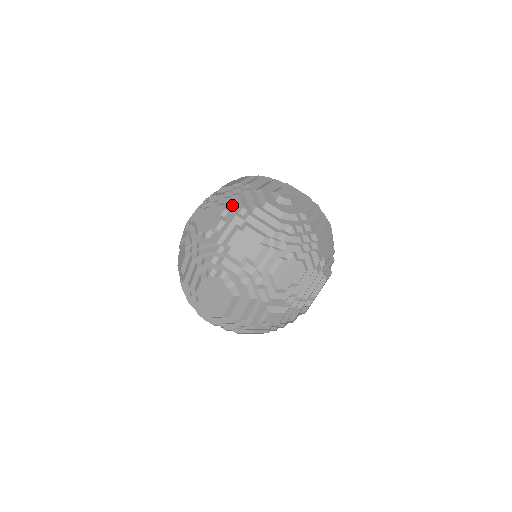
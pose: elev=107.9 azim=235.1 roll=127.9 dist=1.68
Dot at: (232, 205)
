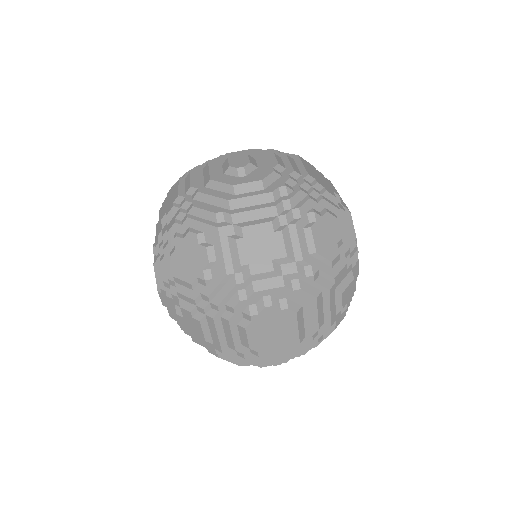
Dot at: (200, 222)
